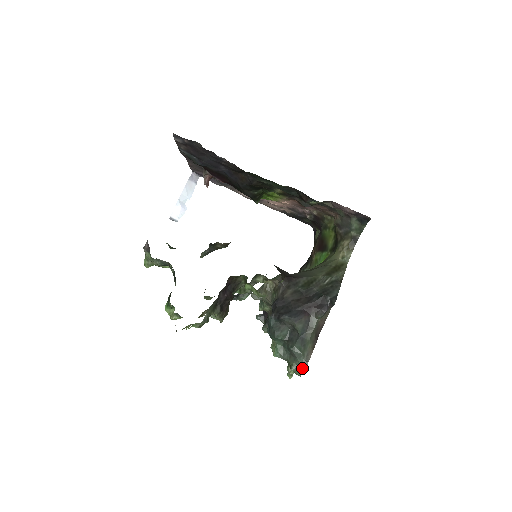
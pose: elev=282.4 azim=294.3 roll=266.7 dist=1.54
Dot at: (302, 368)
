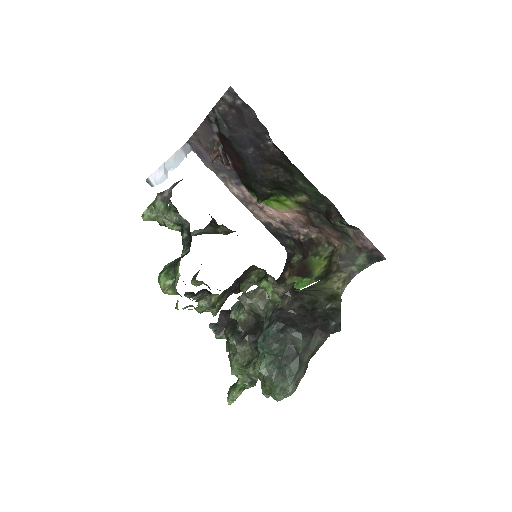
Dot at: (290, 392)
